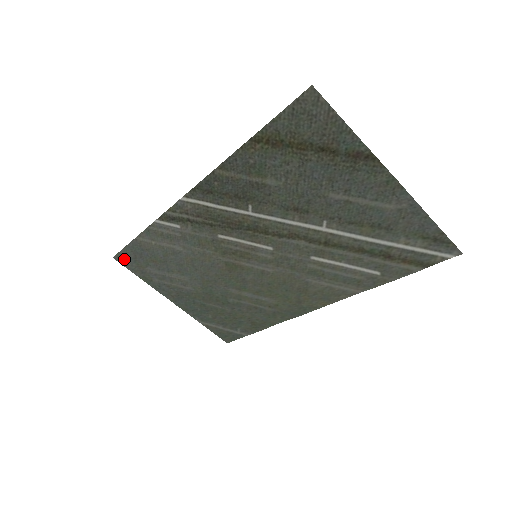
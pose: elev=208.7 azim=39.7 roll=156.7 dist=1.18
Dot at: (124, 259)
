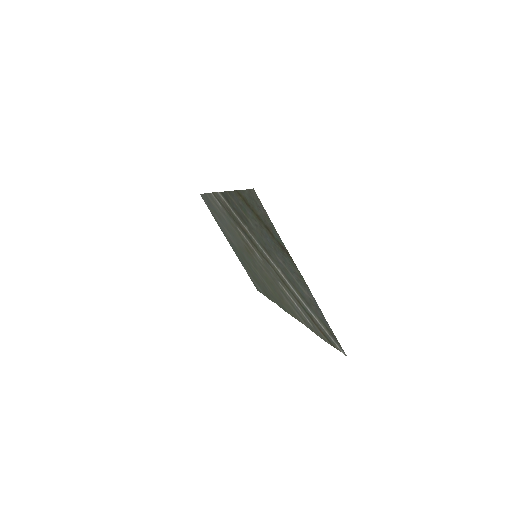
Dot at: (204, 200)
